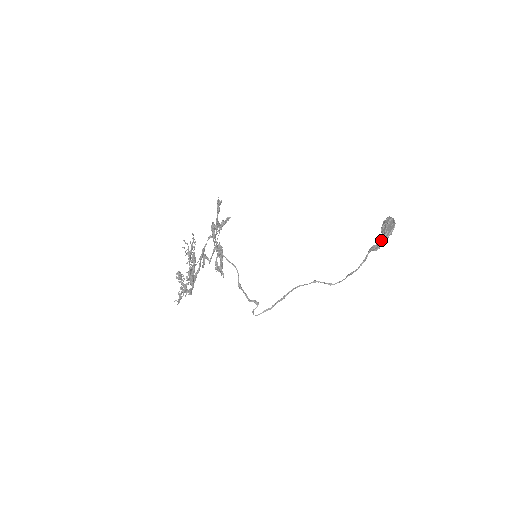
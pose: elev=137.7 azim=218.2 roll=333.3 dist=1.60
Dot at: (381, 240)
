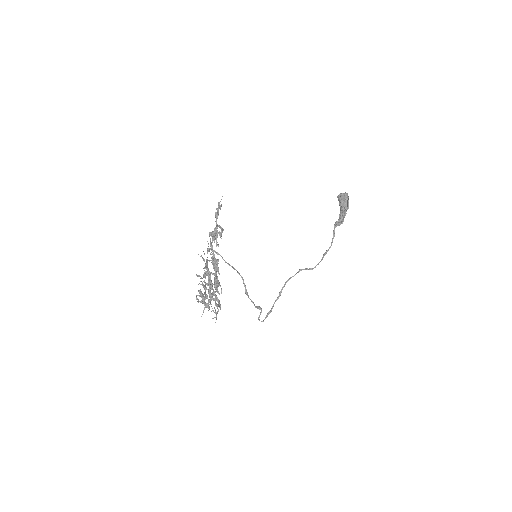
Dot at: (341, 215)
